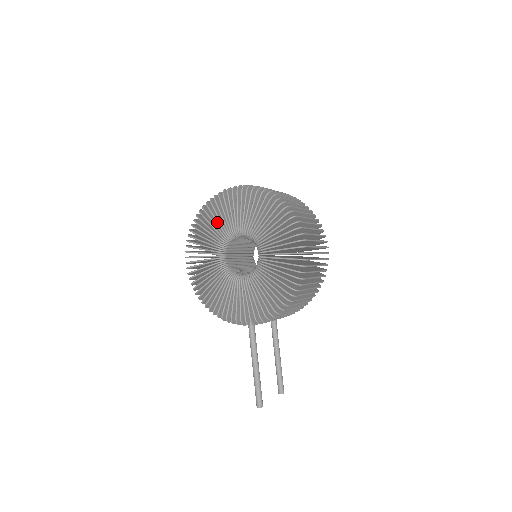
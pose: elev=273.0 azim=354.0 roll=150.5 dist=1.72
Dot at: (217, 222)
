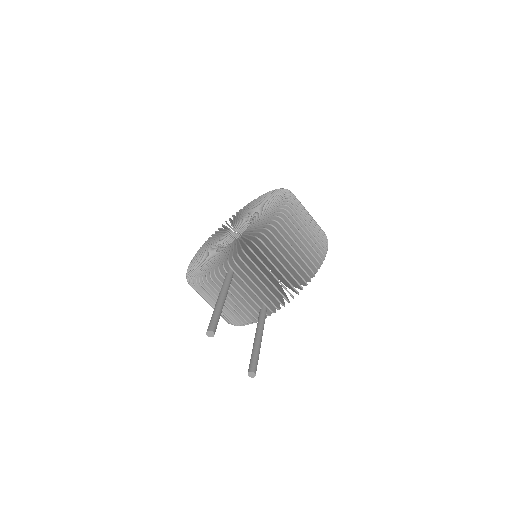
Dot at: (226, 226)
